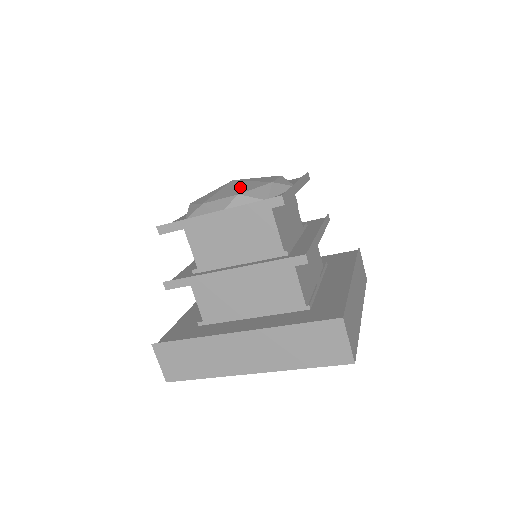
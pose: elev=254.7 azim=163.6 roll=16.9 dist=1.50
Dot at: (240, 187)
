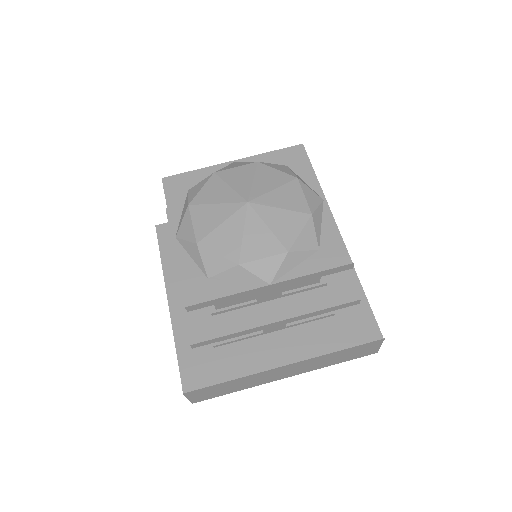
Dot at: (276, 229)
